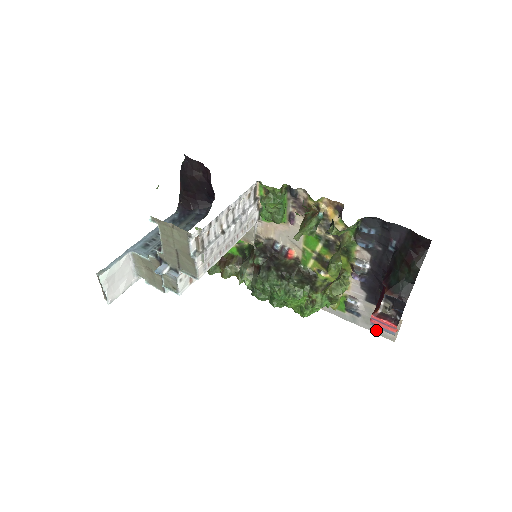
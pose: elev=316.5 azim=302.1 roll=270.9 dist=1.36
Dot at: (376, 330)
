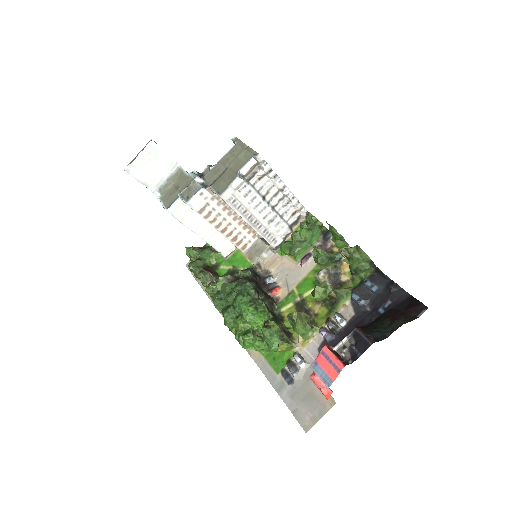
Dot at: (296, 409)
